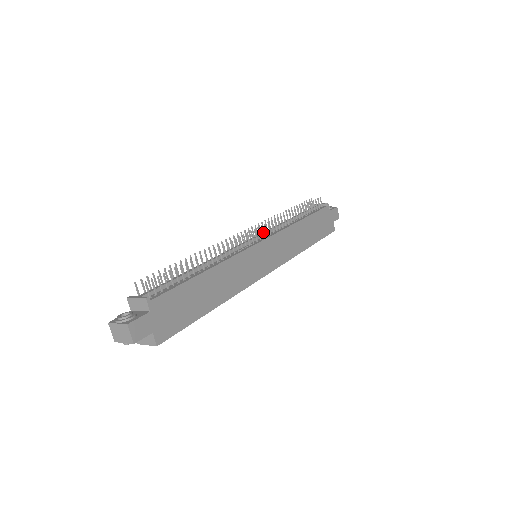
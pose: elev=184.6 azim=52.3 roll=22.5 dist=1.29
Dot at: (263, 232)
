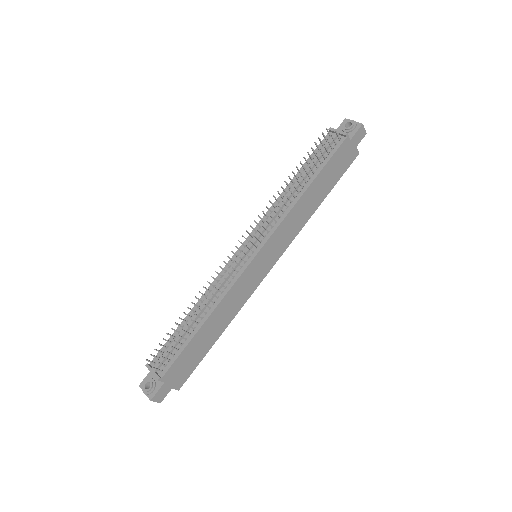
Dot at: (258, 239)
